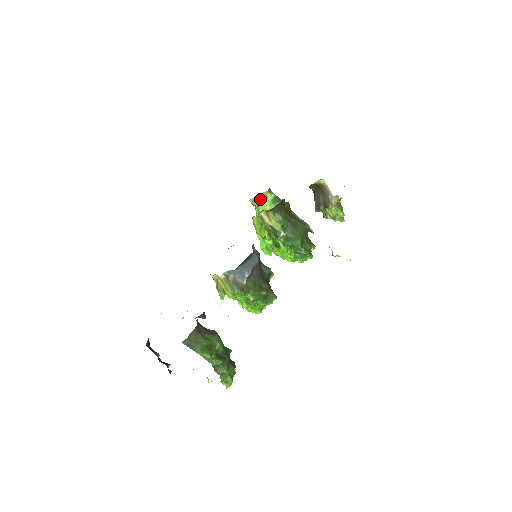
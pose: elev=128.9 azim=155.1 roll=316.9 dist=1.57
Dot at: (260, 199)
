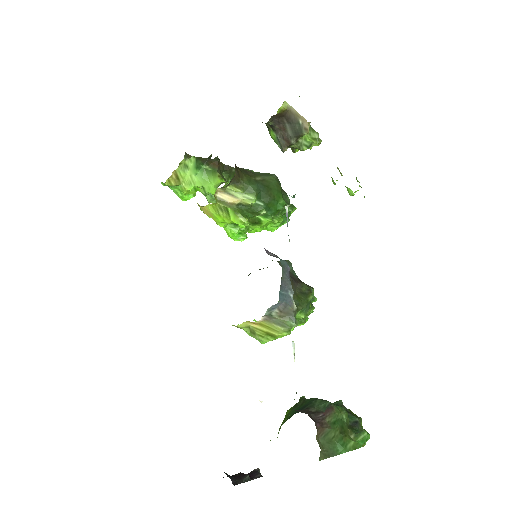
Dot at: (178, 174)
